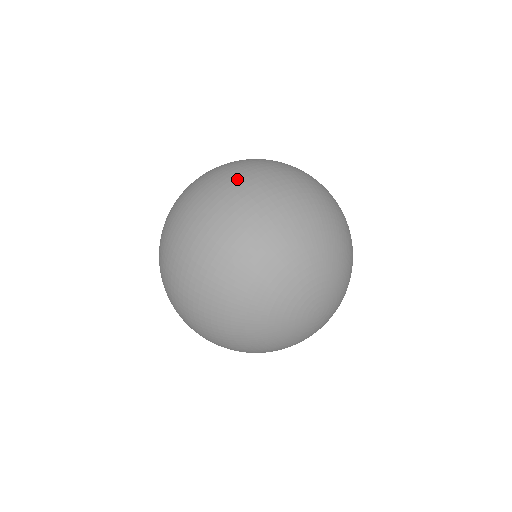
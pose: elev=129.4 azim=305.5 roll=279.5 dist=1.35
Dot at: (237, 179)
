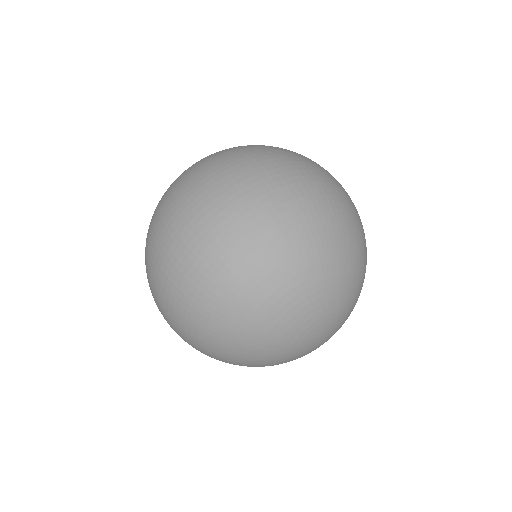
Dot at: (217, 192)
